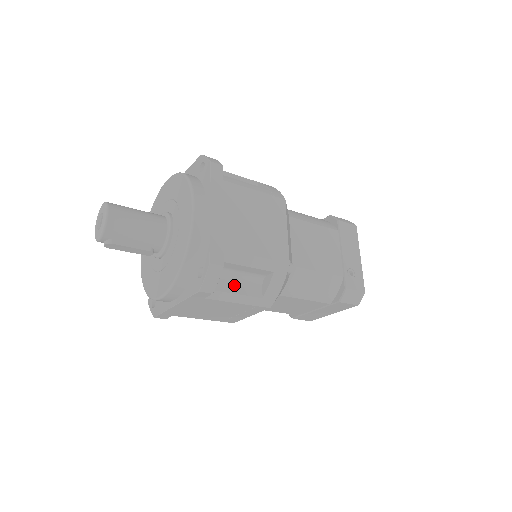
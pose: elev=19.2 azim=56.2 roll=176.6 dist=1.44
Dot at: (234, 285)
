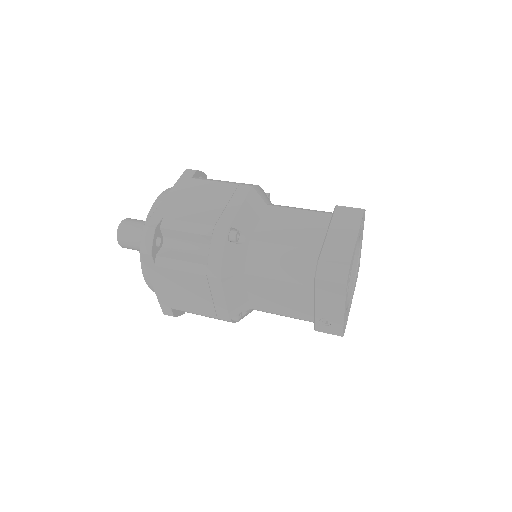
Dot at: occluded
